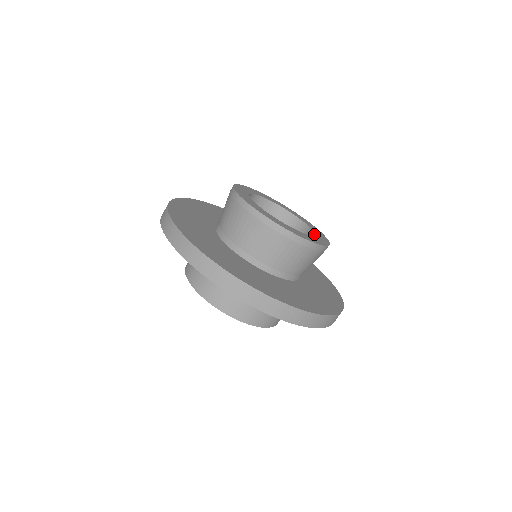
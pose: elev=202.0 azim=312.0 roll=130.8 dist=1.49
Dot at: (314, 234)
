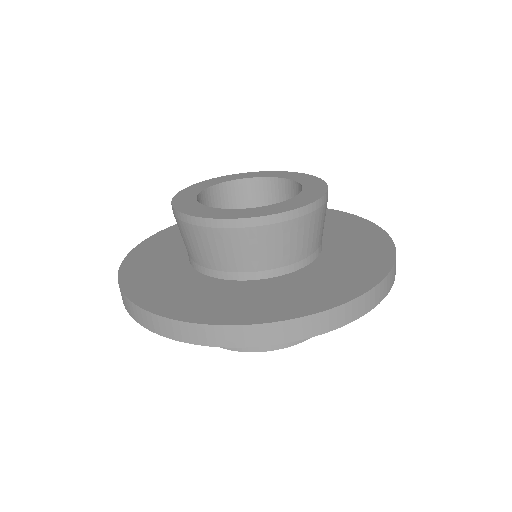
Dot at: occluded
